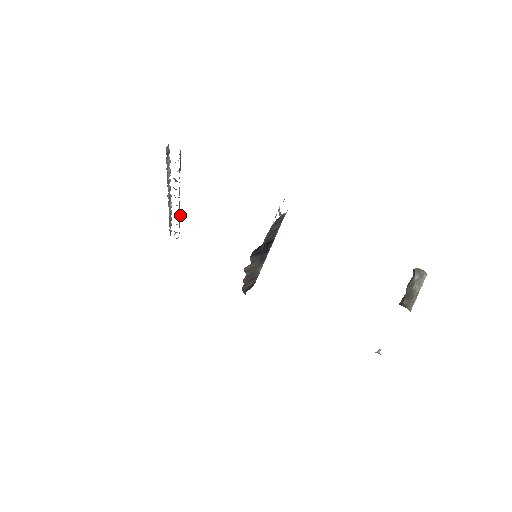
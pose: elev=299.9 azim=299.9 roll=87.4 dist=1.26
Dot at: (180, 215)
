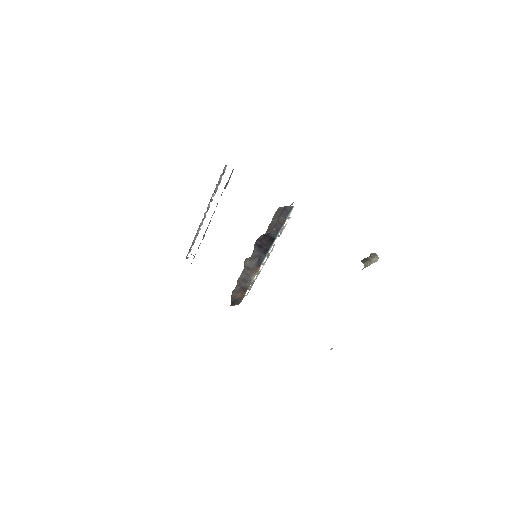
Dot at: occluded
